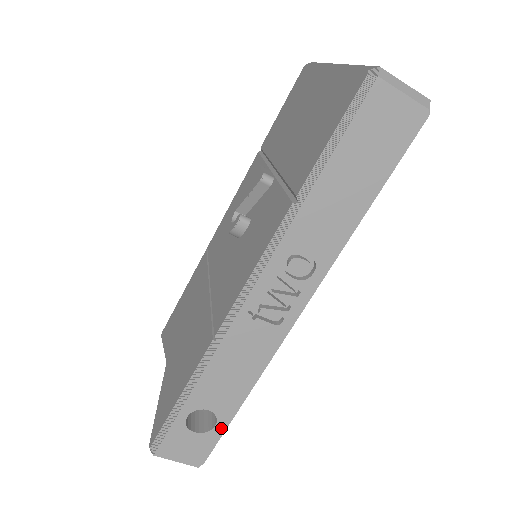
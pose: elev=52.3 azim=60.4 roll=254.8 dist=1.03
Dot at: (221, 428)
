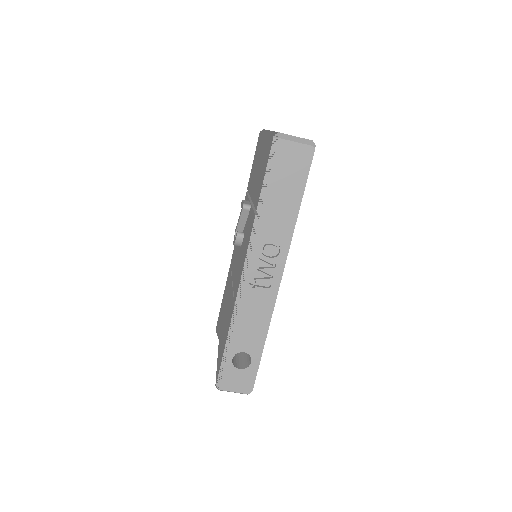
Dot at: (255, 363)
